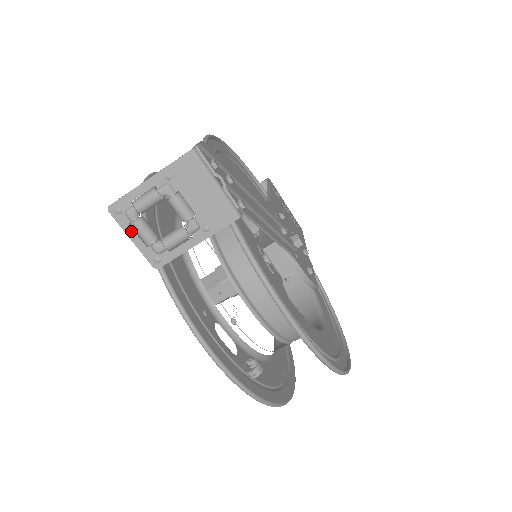
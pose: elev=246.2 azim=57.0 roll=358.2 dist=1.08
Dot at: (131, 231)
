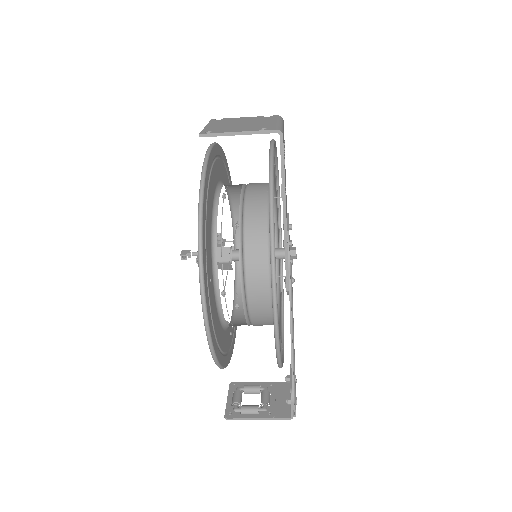
Dot at: (230, 404)
